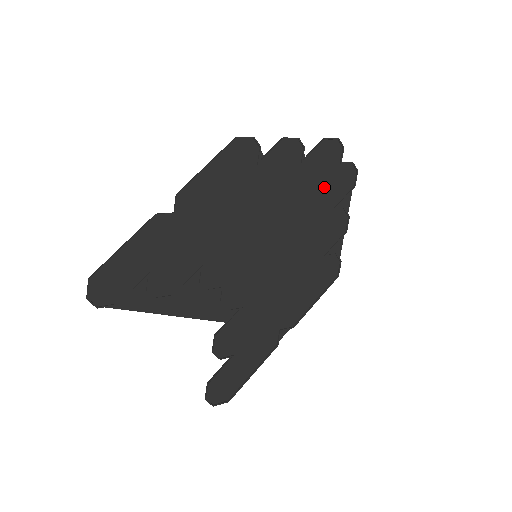
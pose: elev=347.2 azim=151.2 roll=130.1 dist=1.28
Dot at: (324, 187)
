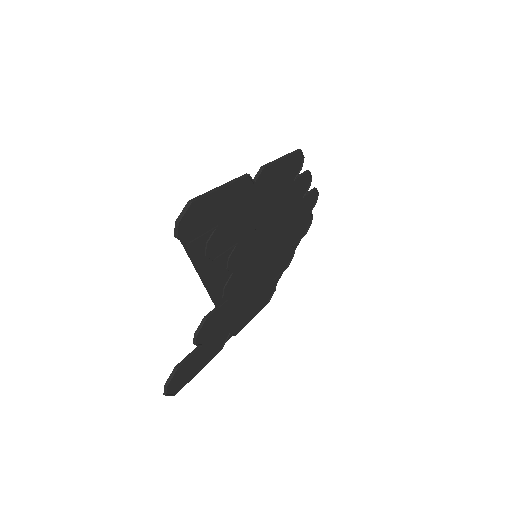
Dot at: (299, 224)
